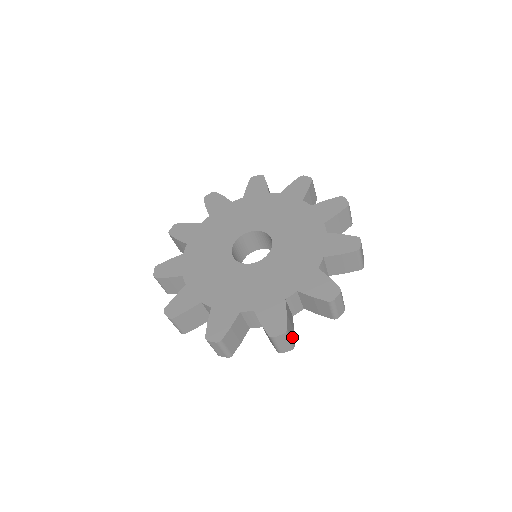
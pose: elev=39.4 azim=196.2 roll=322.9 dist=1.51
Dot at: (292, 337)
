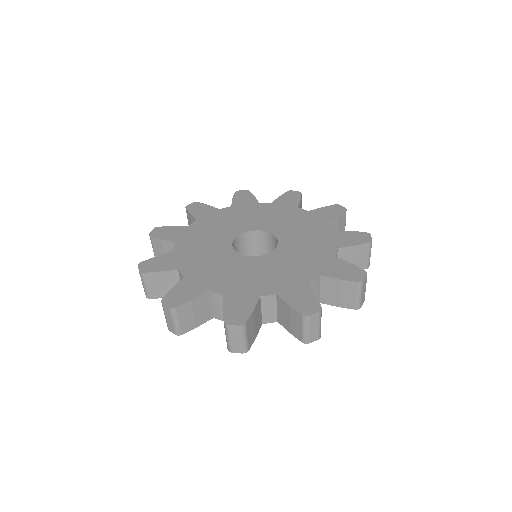
Dot at: (249, 339)
